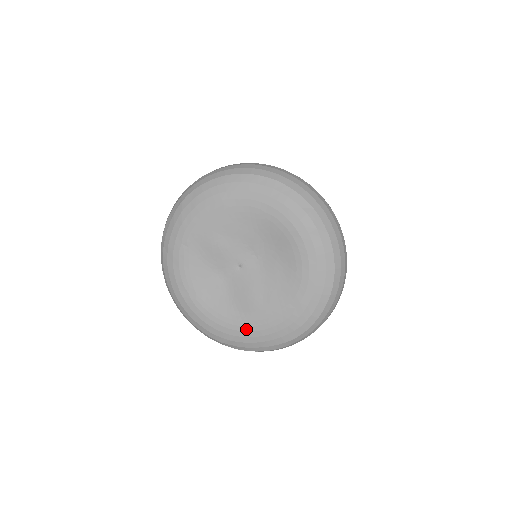
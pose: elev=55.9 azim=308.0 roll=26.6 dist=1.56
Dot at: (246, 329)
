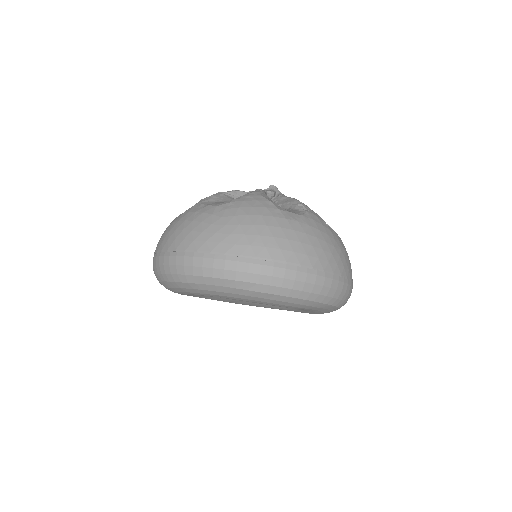
Dot at: occluded
